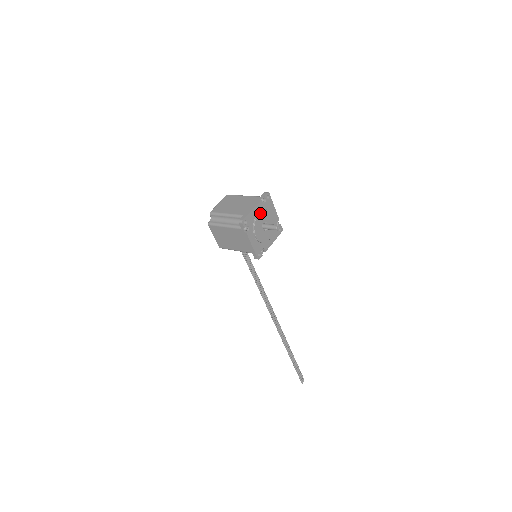
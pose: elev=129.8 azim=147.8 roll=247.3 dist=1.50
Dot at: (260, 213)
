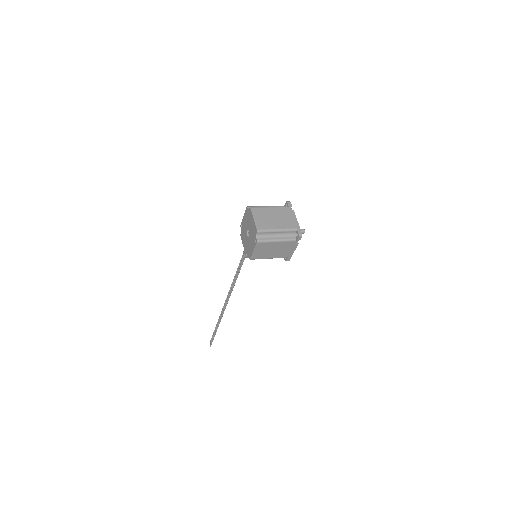
Dot at: occluded
